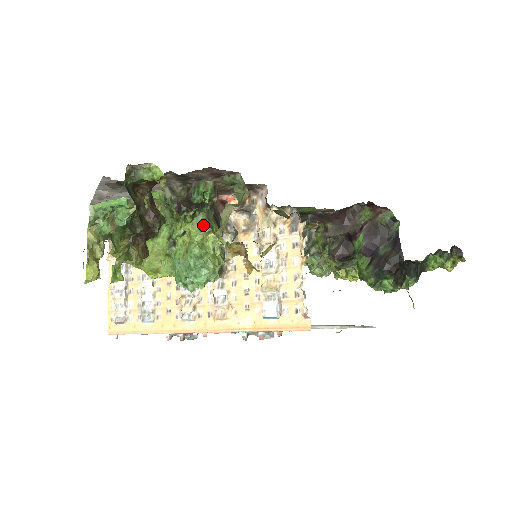
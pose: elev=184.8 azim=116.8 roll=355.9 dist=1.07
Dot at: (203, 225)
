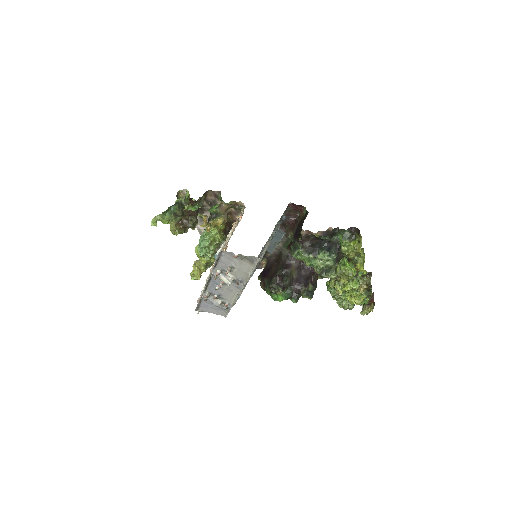
Dot at: occluded
